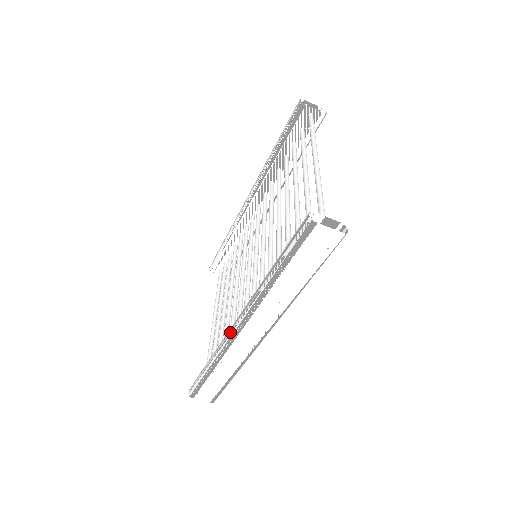
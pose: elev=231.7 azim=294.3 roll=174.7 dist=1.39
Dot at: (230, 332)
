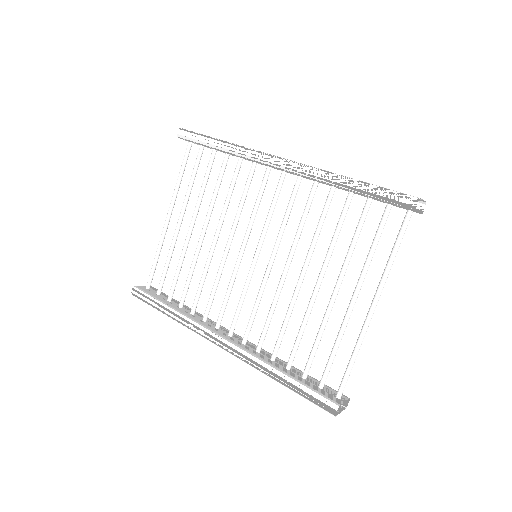
Dot at: (209, 338)
